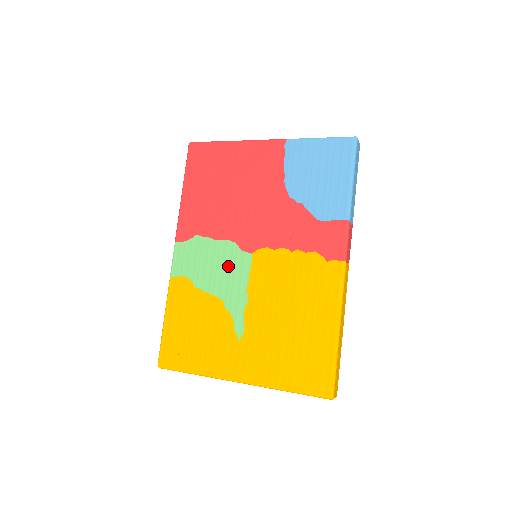
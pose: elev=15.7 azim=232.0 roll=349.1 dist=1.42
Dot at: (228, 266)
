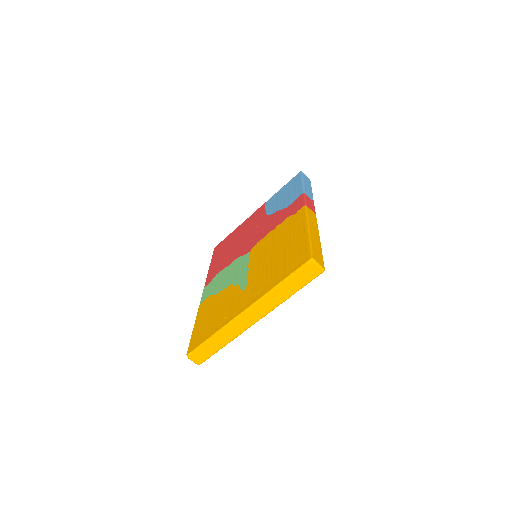
Dot at: (236, 268)
